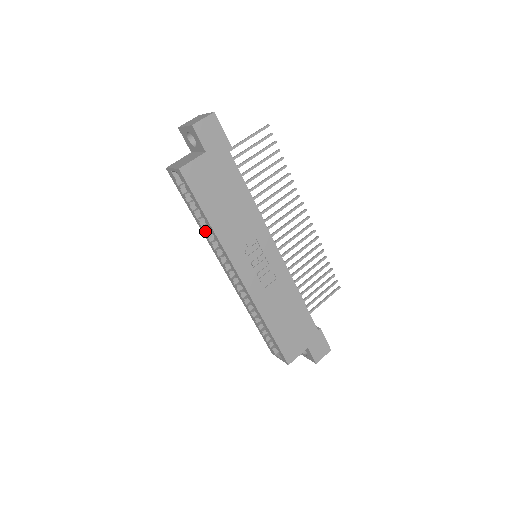
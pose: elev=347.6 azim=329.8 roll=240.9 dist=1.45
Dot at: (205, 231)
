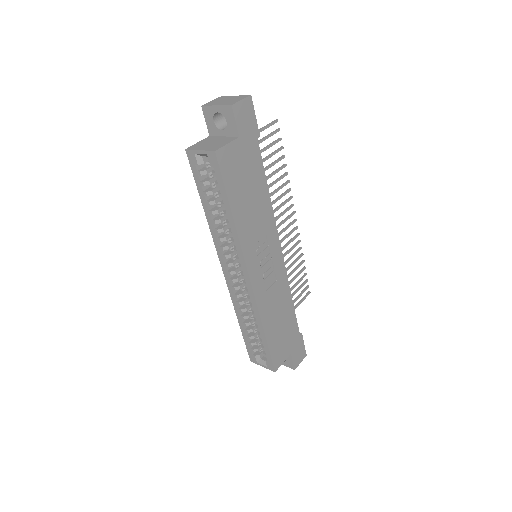
Dot at: (214, 225)
